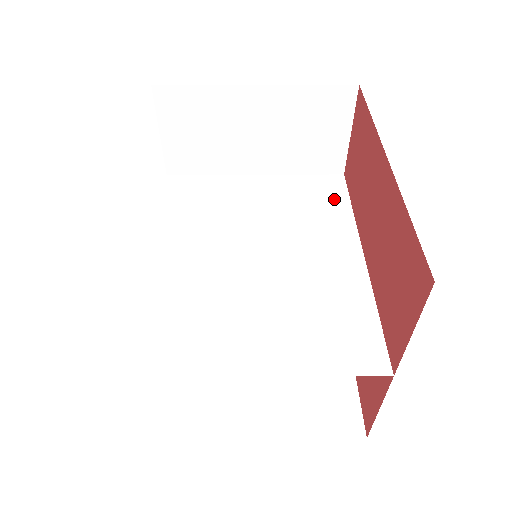
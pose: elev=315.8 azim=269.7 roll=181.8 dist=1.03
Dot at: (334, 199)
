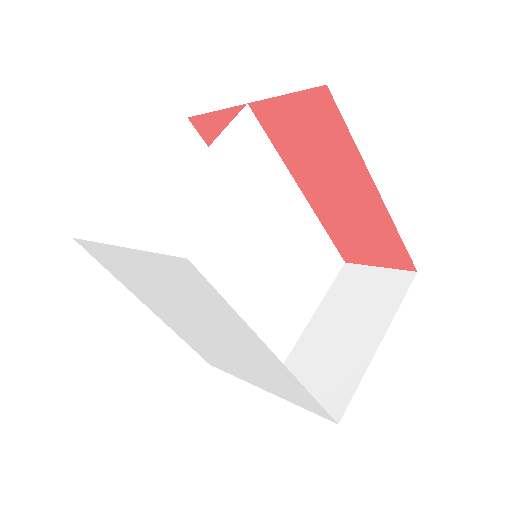
Dot at: (261, 149)
